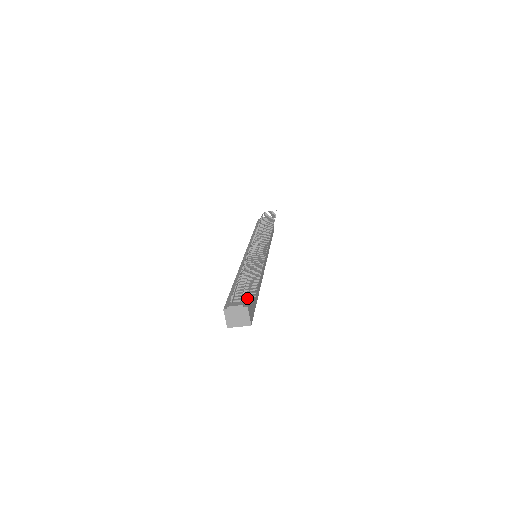
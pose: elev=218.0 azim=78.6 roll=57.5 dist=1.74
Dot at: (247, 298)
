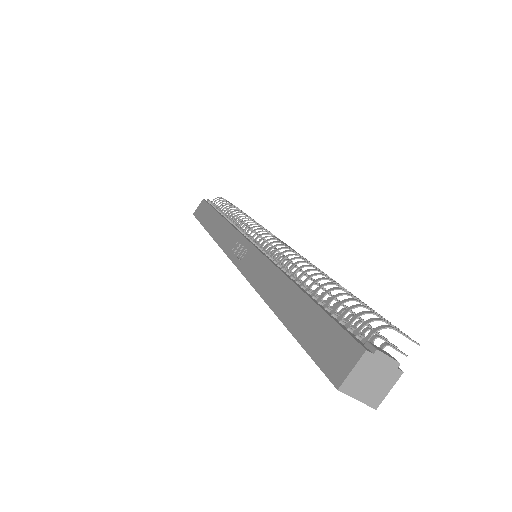
Dot at: occluded
